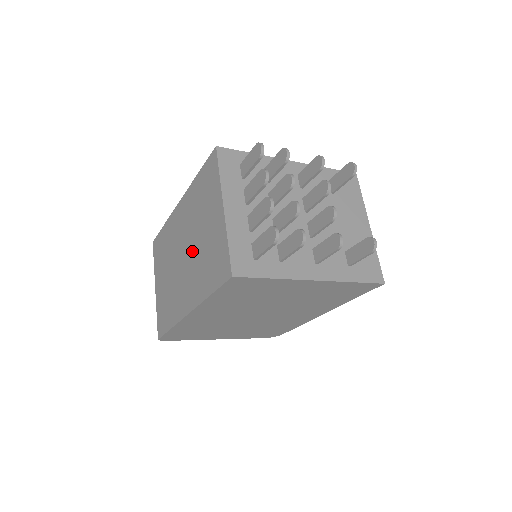
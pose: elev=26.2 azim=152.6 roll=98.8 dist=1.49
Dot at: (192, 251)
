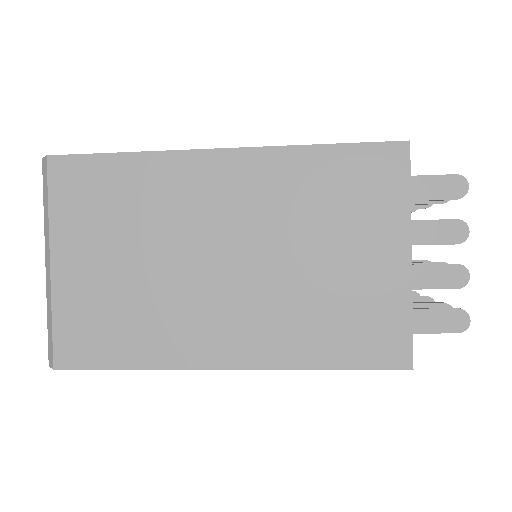
Dot at: (270, 270)
